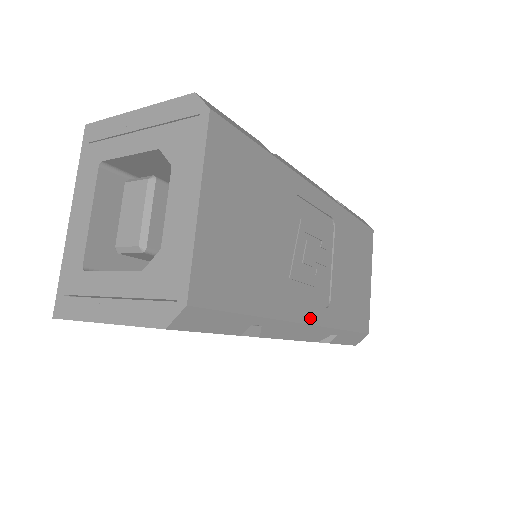
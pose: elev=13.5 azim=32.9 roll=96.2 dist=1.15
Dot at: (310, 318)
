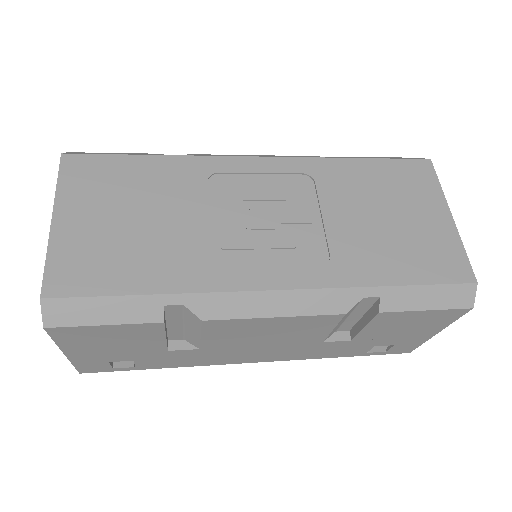
Dot at: (280, 283)
